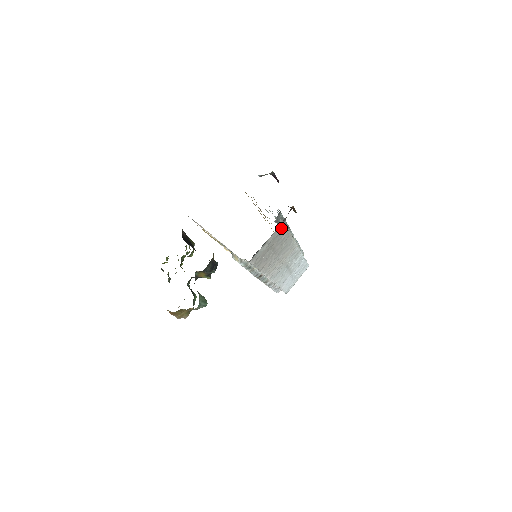
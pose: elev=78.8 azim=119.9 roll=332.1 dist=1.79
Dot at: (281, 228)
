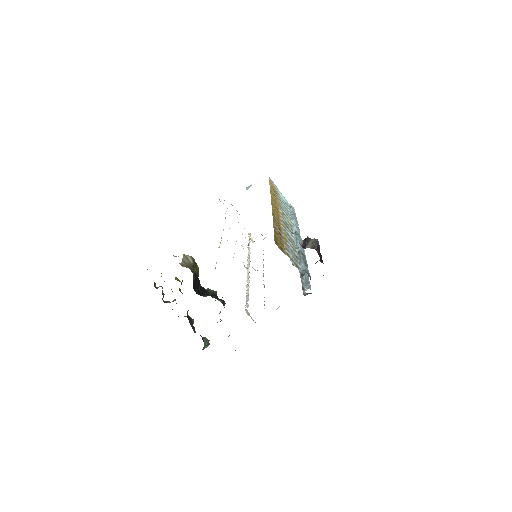
Dot at: occluded
